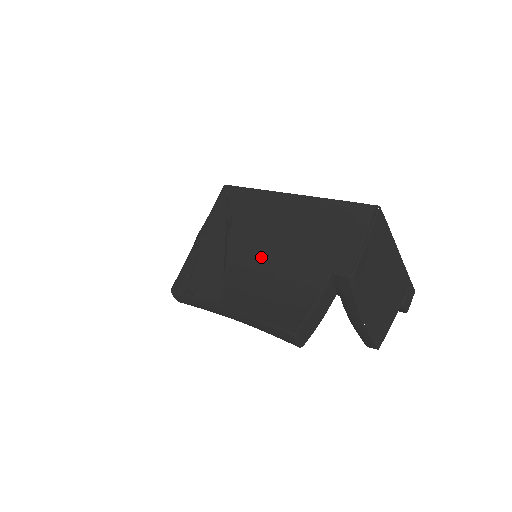
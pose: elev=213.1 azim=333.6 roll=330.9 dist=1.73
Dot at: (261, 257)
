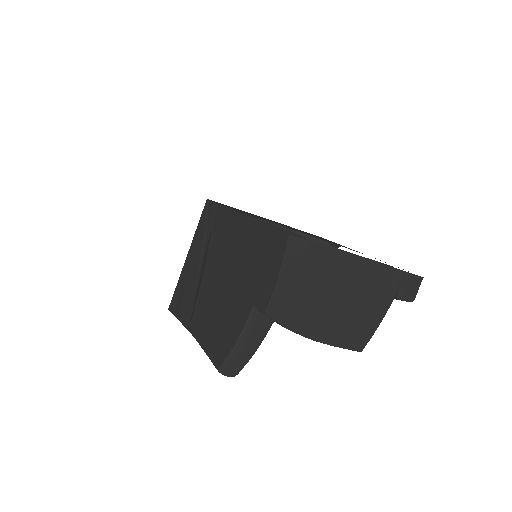
Dot at: (218, 282)
